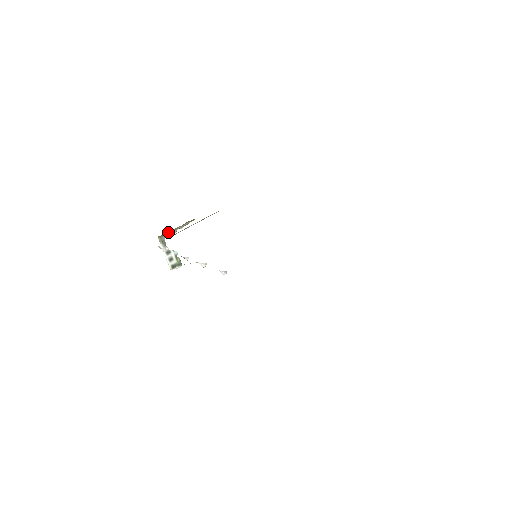
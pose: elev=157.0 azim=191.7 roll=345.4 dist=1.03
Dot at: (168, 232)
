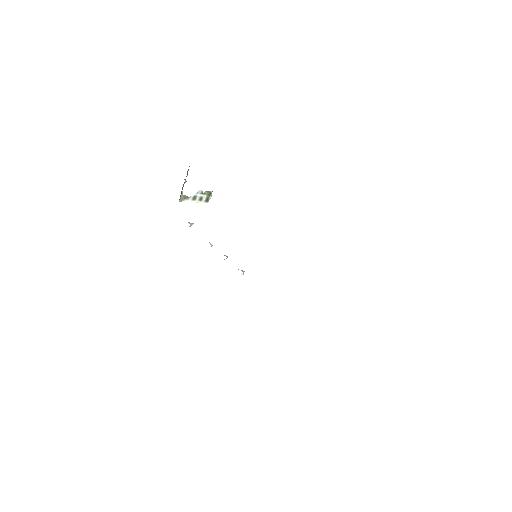
Dot at: (181, 191)
